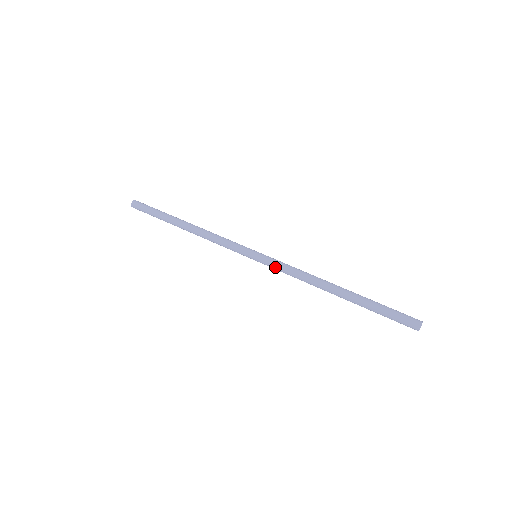
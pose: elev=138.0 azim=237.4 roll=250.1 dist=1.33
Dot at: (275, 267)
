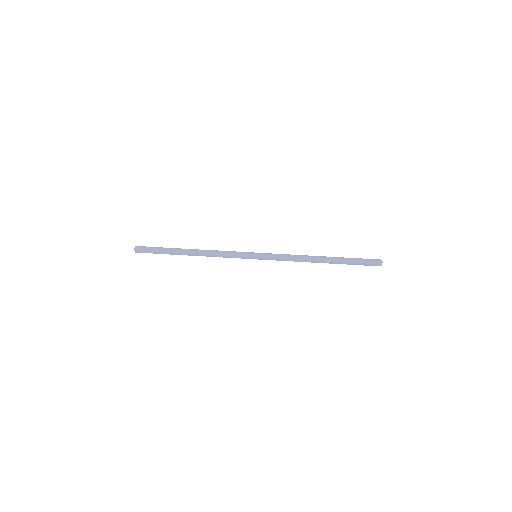
Dot at: occluded
